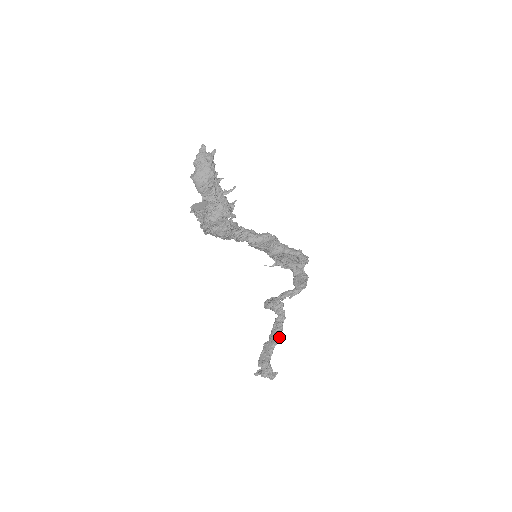
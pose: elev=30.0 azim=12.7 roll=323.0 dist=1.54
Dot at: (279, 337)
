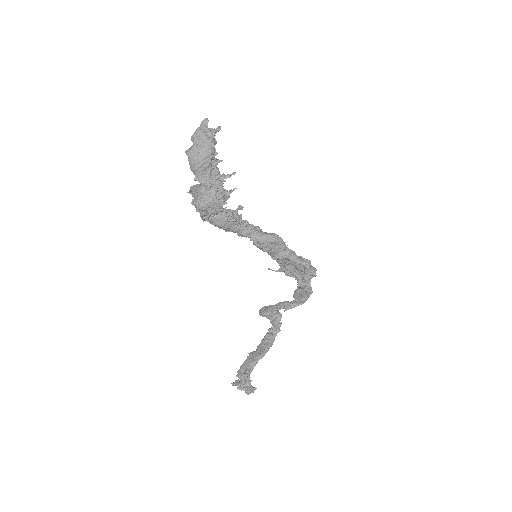
Dot at: (267, 350)
